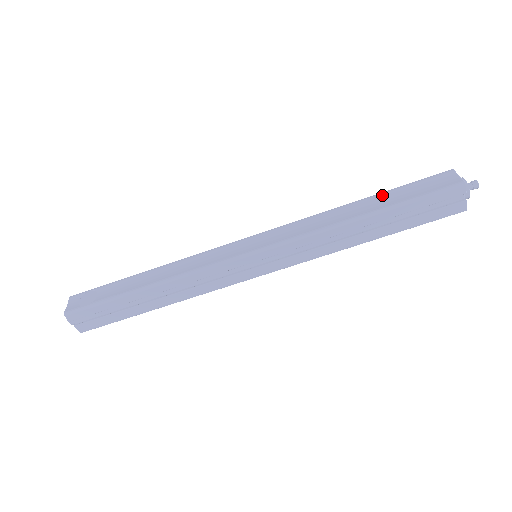
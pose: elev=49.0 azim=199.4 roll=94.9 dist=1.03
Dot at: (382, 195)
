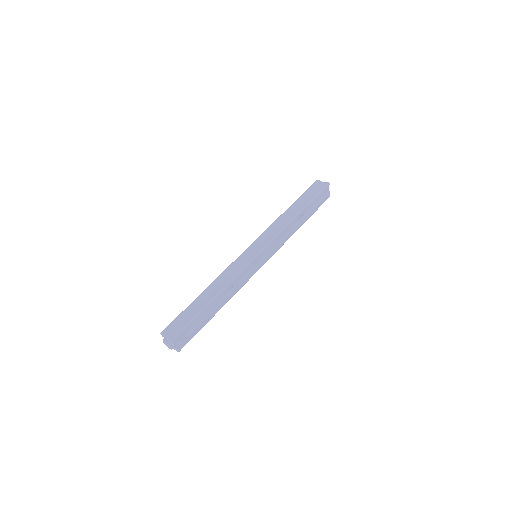
Dot at: (297, 201)
